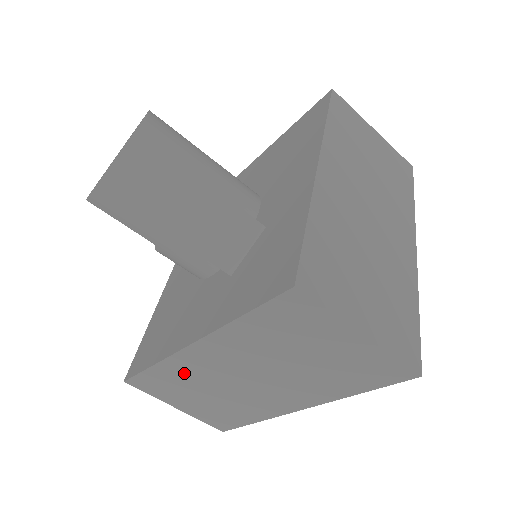
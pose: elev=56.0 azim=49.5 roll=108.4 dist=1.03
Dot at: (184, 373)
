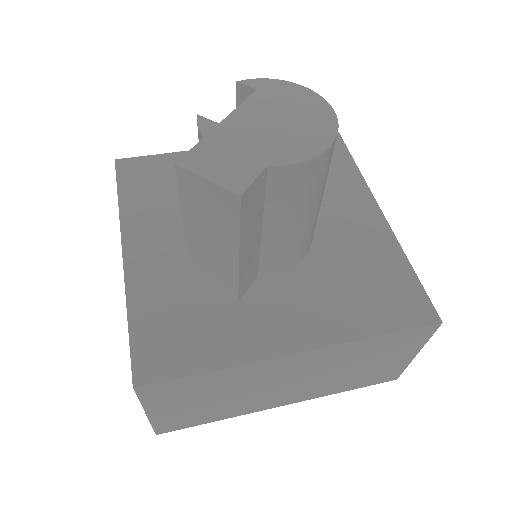
Dot at: occluded
